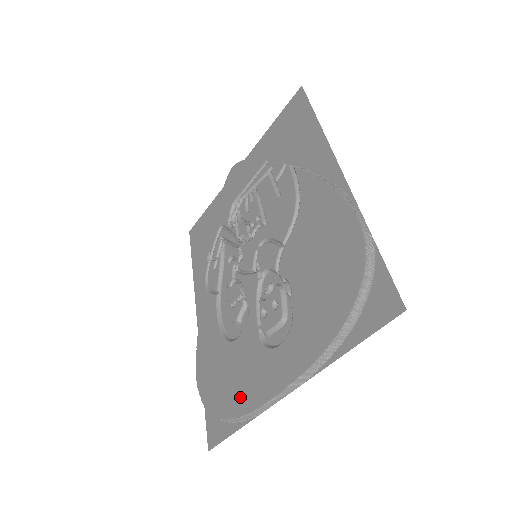
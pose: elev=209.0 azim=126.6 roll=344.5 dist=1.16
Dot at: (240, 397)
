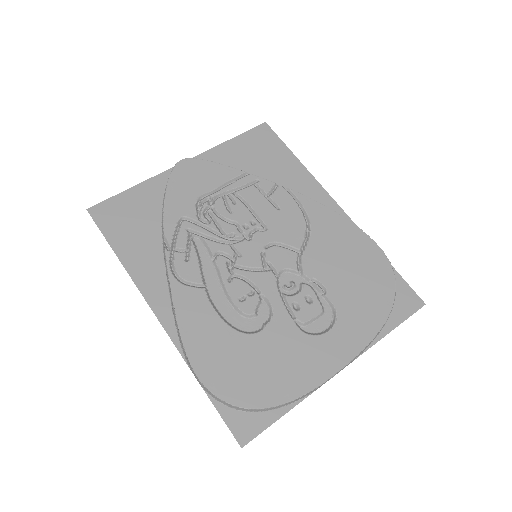
Dot at: (290, 381)
